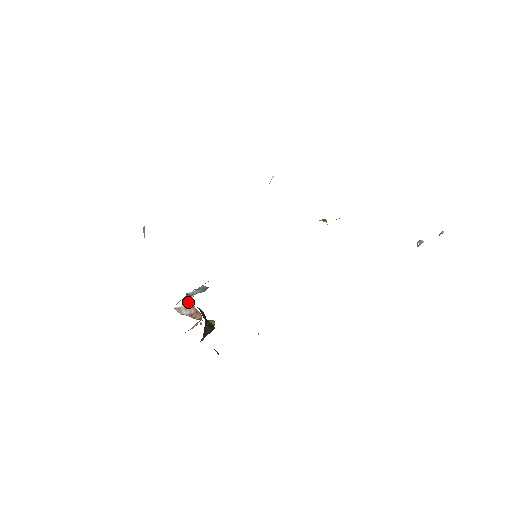
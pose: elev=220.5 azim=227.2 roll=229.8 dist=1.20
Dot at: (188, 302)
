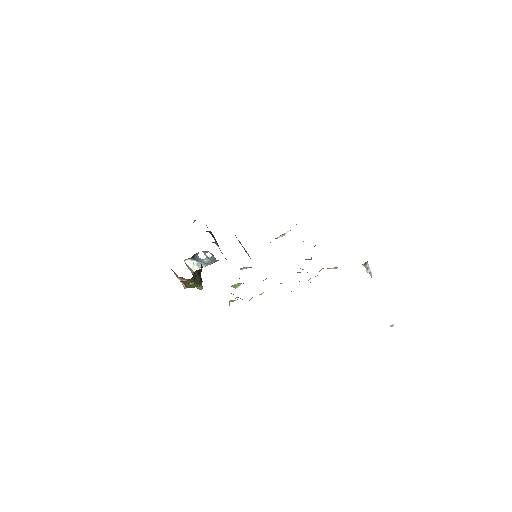
Dot at: (193, 269)
